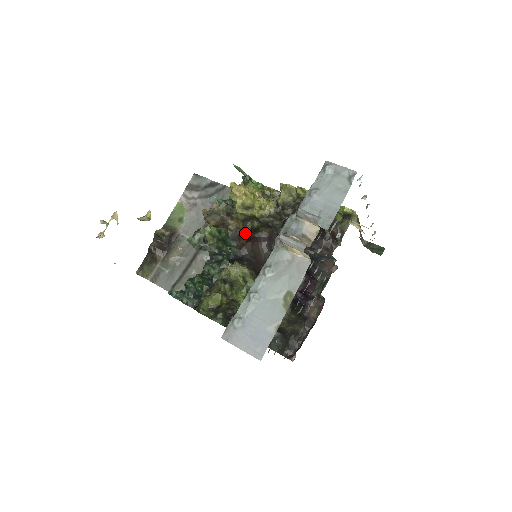
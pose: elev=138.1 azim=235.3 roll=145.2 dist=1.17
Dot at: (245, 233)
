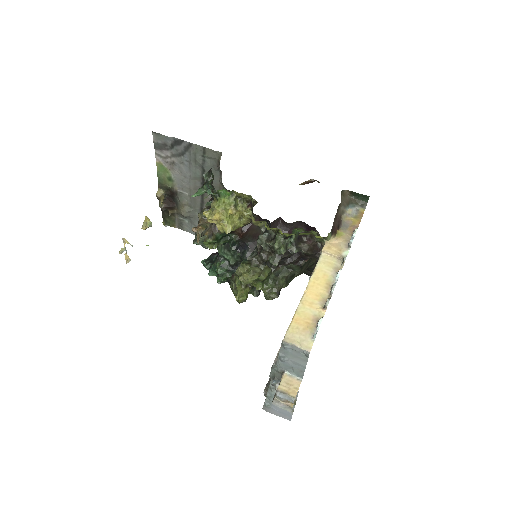
Dot at: occluded
